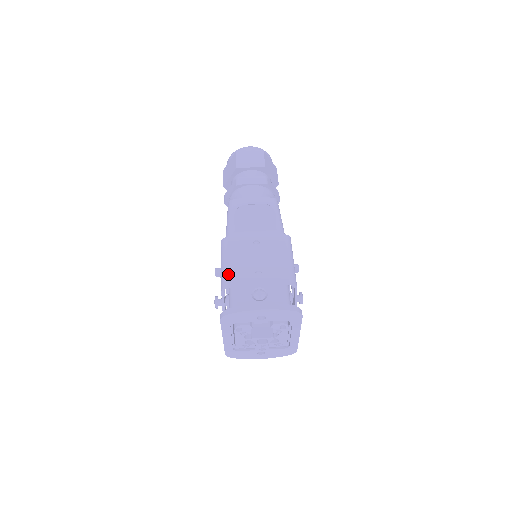
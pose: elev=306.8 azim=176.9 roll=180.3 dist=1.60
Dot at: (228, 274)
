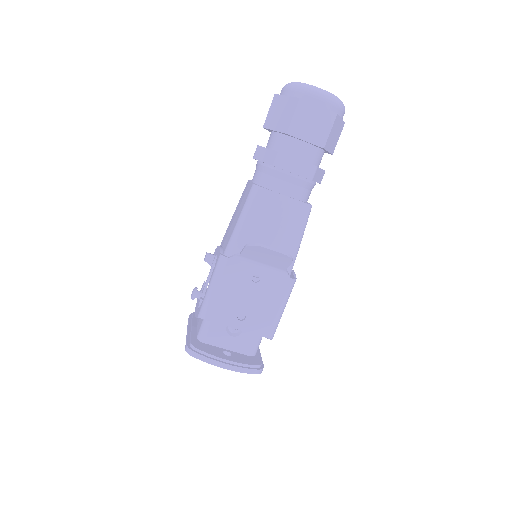
Dot at: (211, 306)
